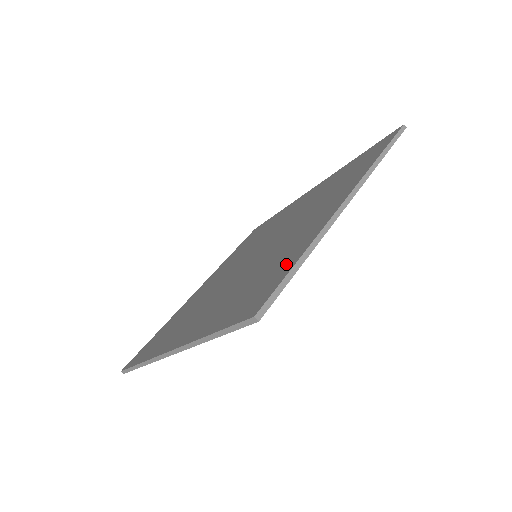
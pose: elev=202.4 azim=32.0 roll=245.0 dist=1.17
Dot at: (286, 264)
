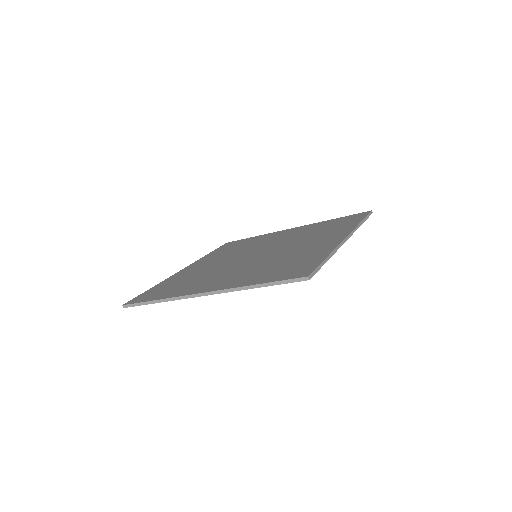
Dot at: (162, 295)
